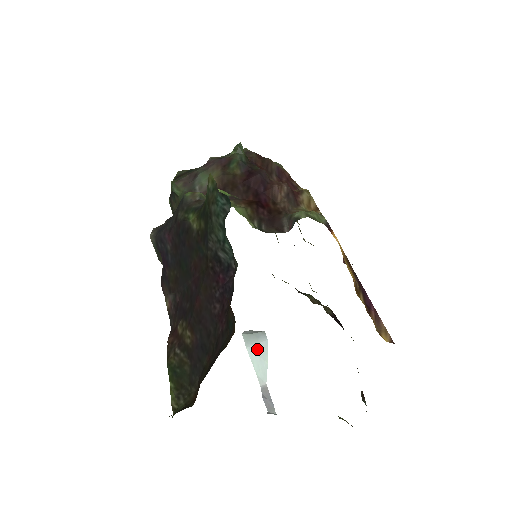
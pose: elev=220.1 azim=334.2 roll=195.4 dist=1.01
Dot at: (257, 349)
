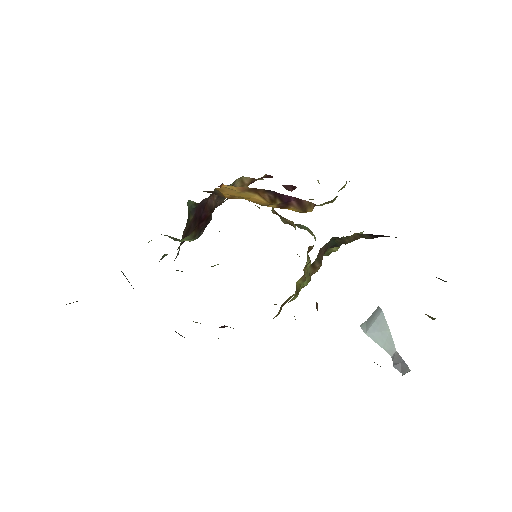
Dot at: (375, 327)
